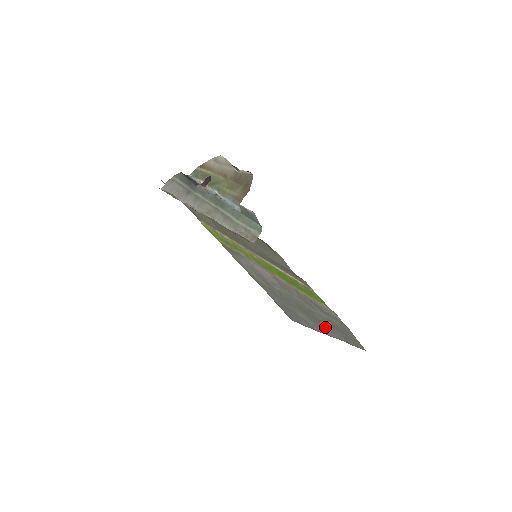
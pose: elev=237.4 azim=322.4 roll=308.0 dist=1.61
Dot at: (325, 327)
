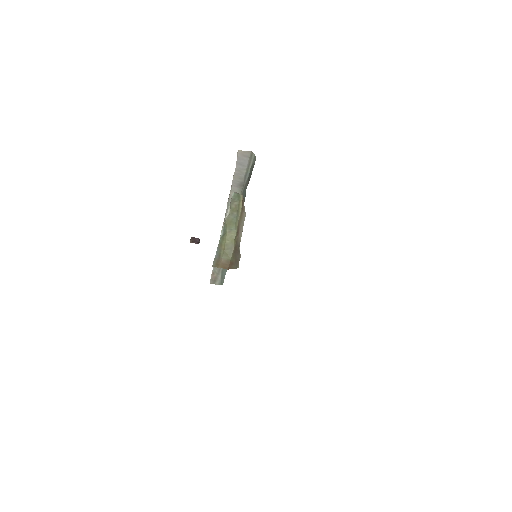
Dot at: occluded
